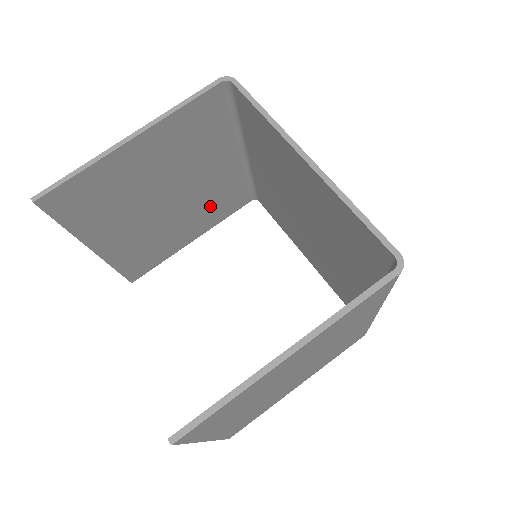
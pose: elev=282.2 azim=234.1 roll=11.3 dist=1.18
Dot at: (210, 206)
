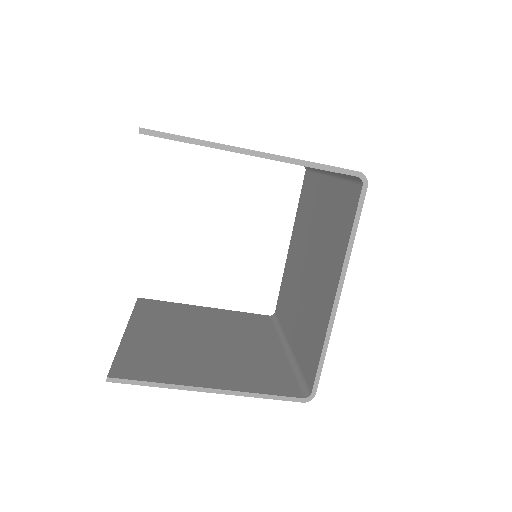
Dot at: occluded
